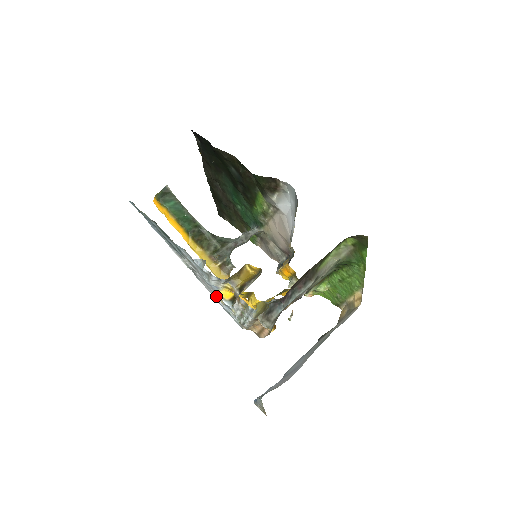
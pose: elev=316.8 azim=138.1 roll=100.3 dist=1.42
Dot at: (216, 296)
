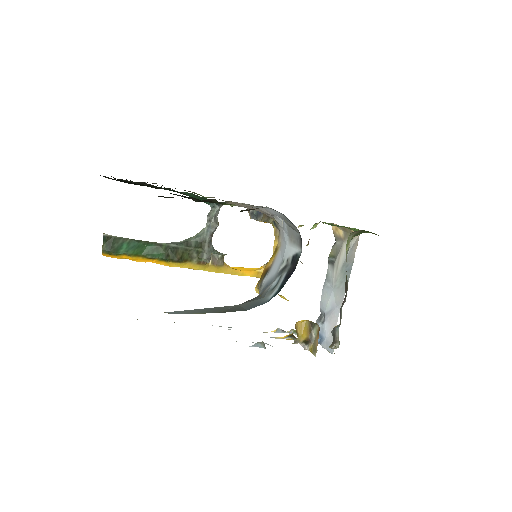
Dot at: (267, 332)
